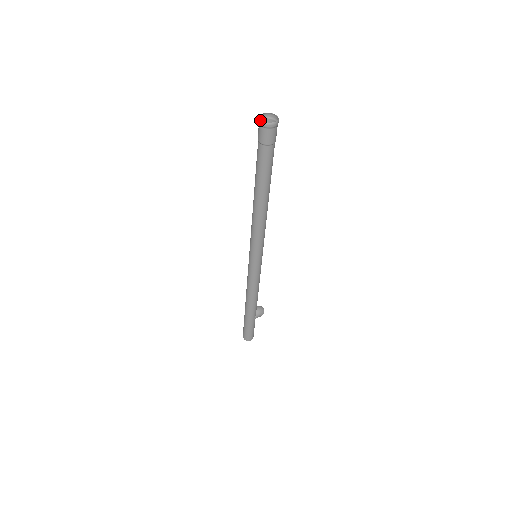
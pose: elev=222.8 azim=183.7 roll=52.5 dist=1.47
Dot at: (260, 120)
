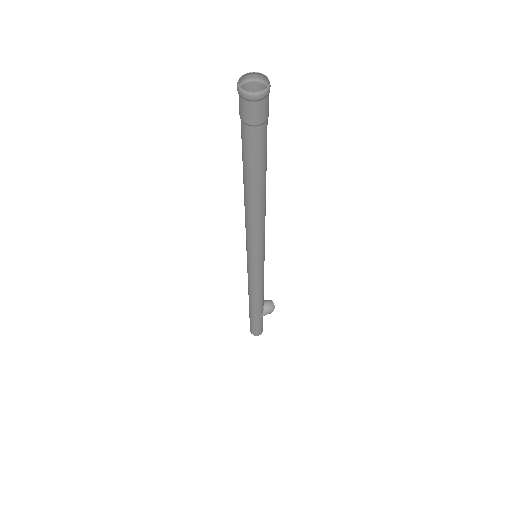
Dot at: (238, 86)
